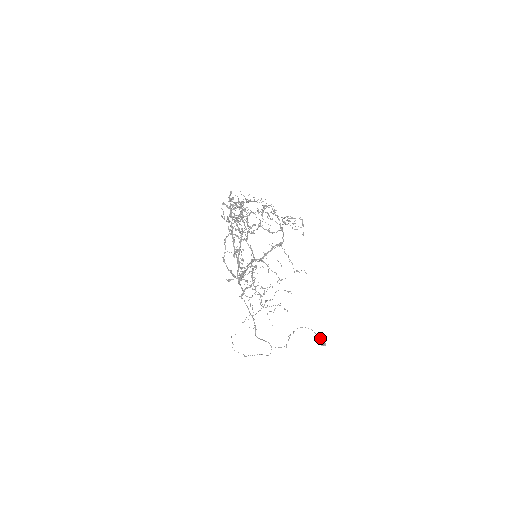
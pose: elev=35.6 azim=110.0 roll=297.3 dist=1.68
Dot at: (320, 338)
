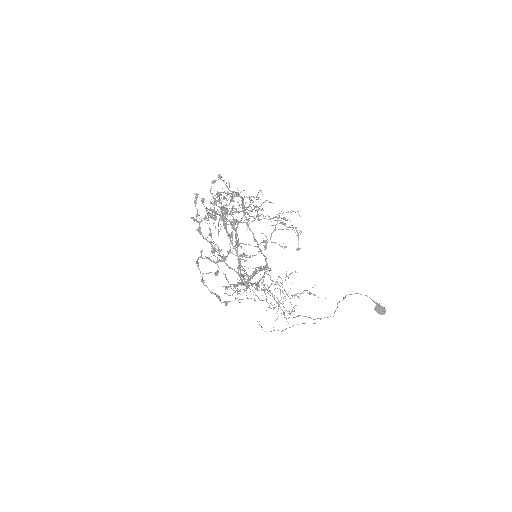
Dot at: (377, 307)
